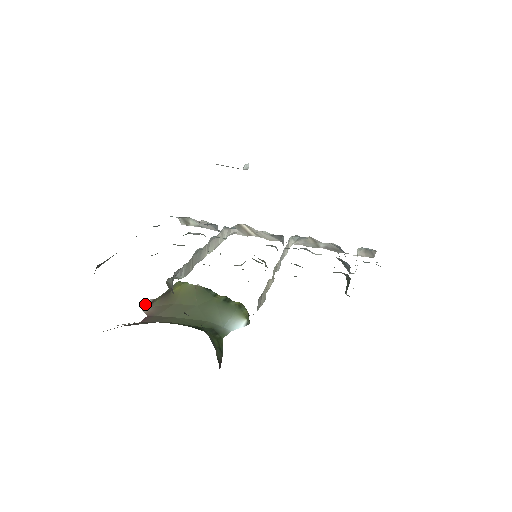
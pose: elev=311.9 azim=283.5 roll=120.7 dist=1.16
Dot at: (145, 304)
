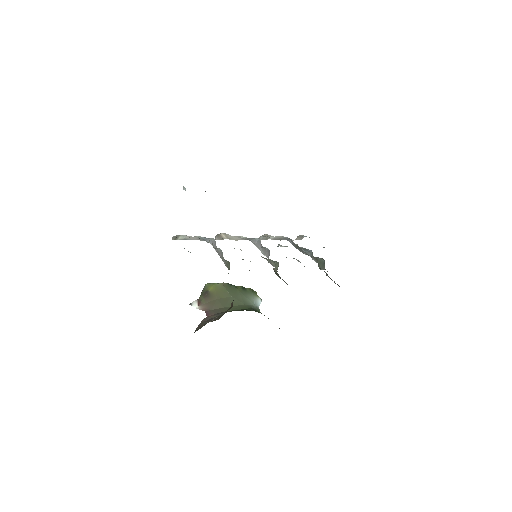
Dot at: (194, 304)
